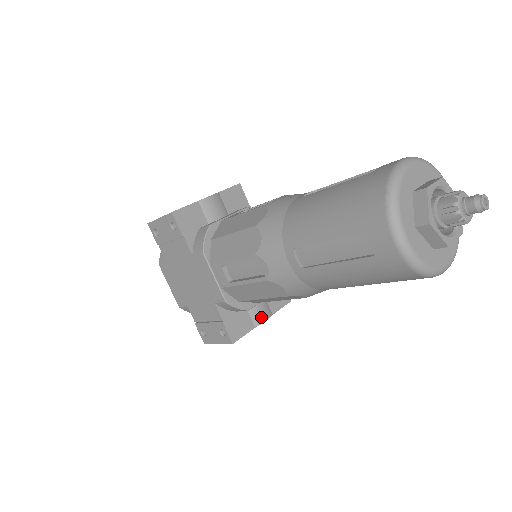
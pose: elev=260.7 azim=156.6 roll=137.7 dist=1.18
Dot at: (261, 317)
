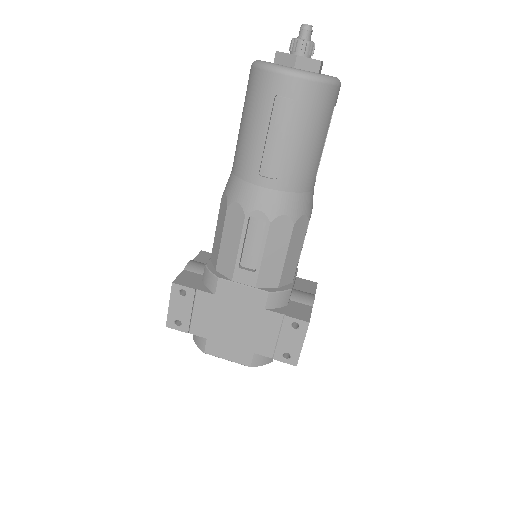
Dot at: (308, 298)
